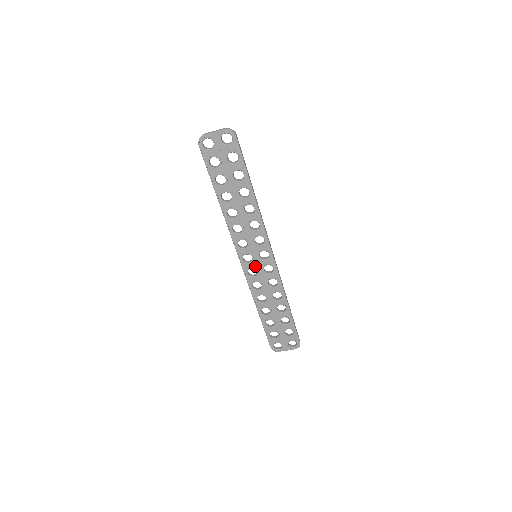
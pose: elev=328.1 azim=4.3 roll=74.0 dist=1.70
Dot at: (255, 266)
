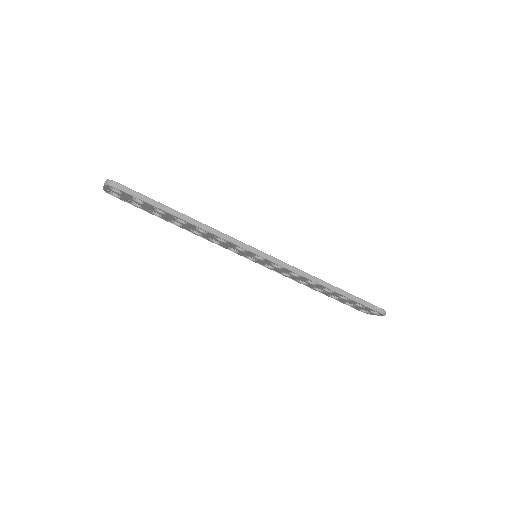
Dot at: (264, 263)
